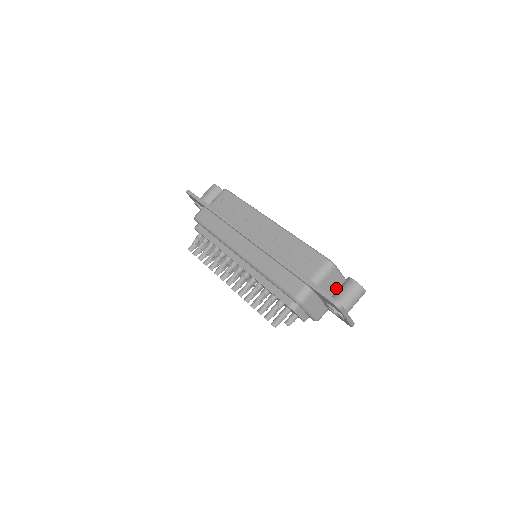
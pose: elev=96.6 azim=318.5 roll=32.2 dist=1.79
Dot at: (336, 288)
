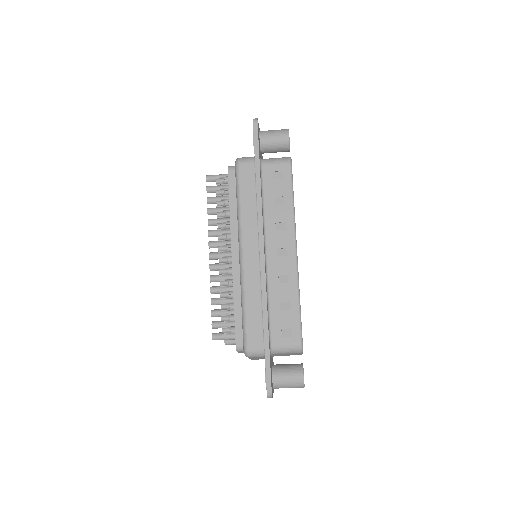
Dot at: (288, 355)
